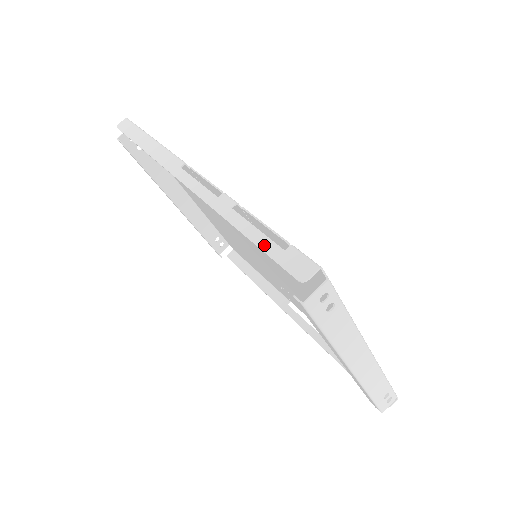
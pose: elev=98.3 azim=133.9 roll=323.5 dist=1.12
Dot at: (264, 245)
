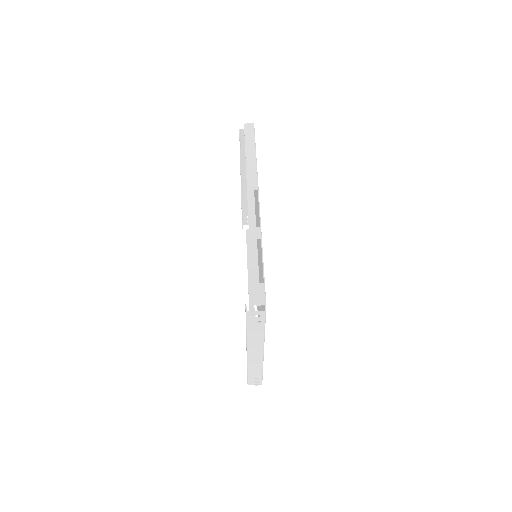
Dot at: (254, 272)
